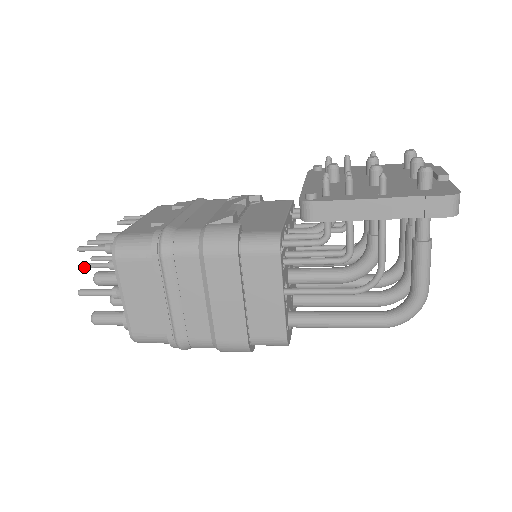
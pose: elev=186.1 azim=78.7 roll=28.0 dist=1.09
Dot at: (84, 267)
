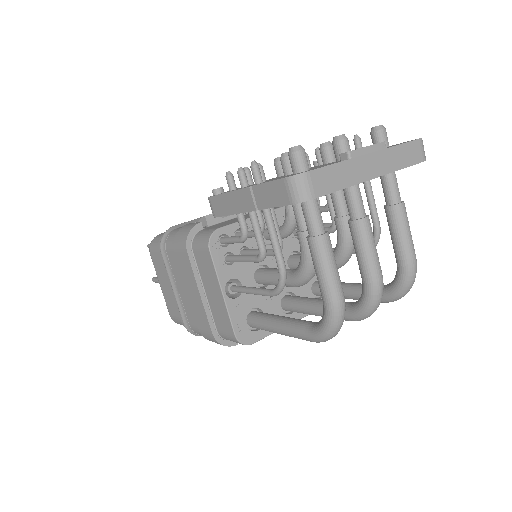
Dot at: occluded
